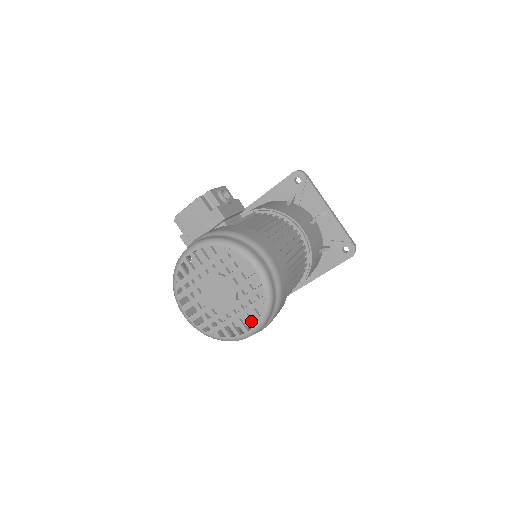
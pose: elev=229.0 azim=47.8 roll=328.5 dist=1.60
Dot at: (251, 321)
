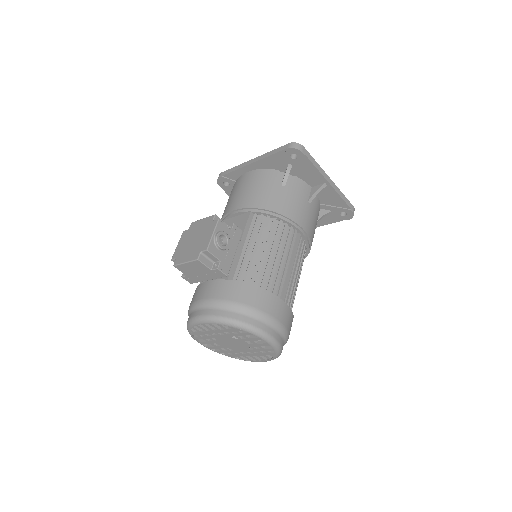
Dot at: (263, 359)
